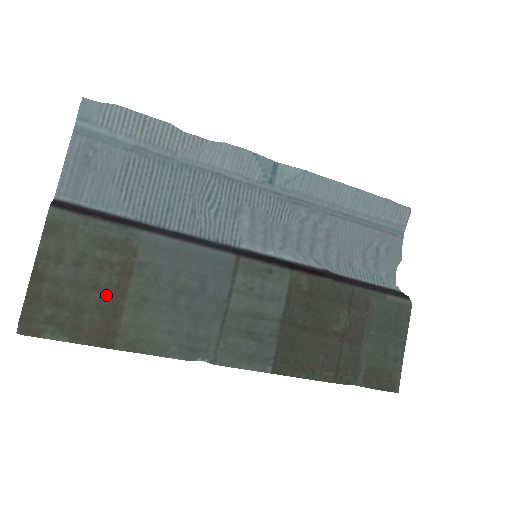
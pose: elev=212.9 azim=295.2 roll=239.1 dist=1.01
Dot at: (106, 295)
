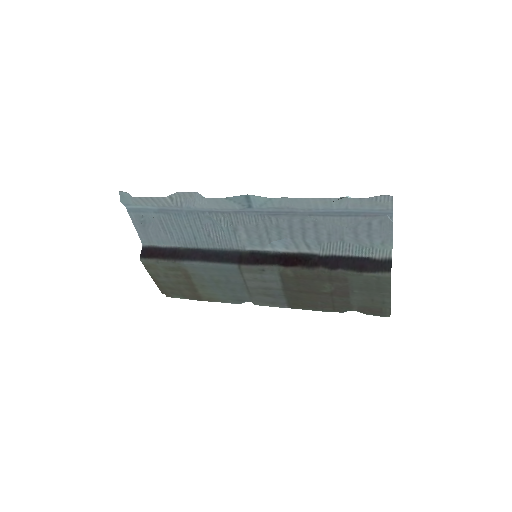
Dot at: (186, 285)
